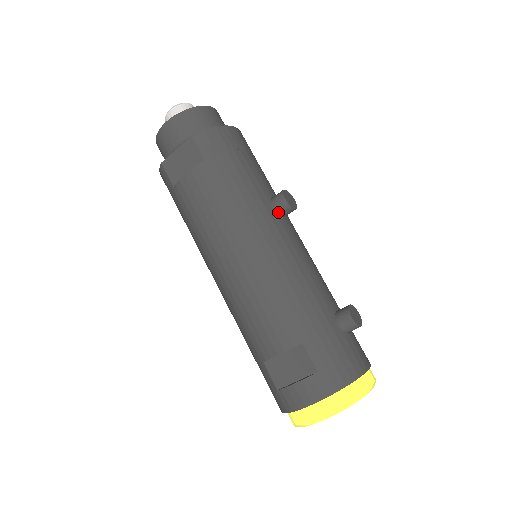
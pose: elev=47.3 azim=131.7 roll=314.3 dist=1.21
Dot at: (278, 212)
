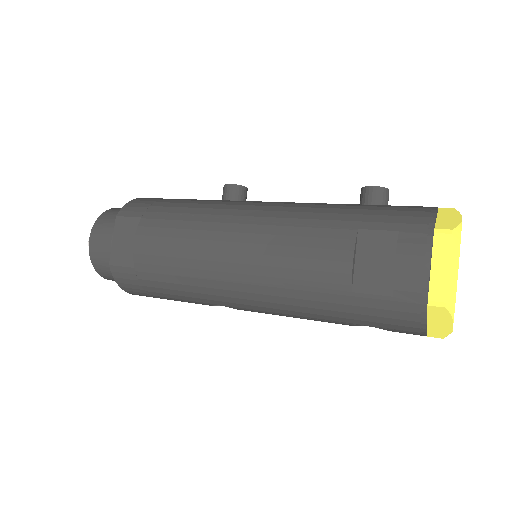
Dot at: (235, 200)
